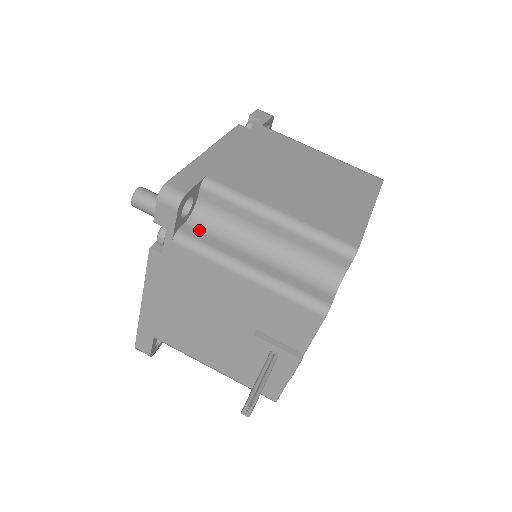
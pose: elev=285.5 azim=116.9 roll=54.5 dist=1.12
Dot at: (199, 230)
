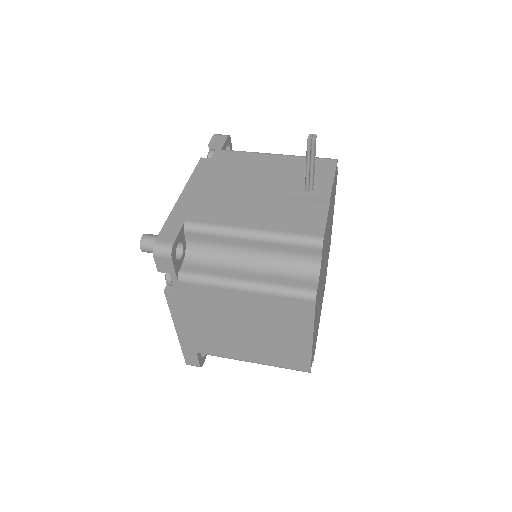
Dot at: occluded
